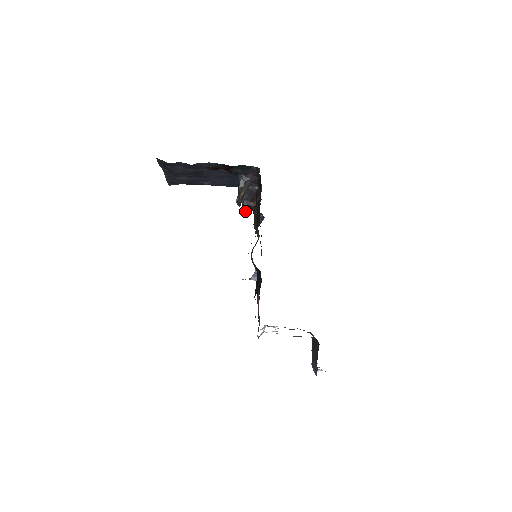
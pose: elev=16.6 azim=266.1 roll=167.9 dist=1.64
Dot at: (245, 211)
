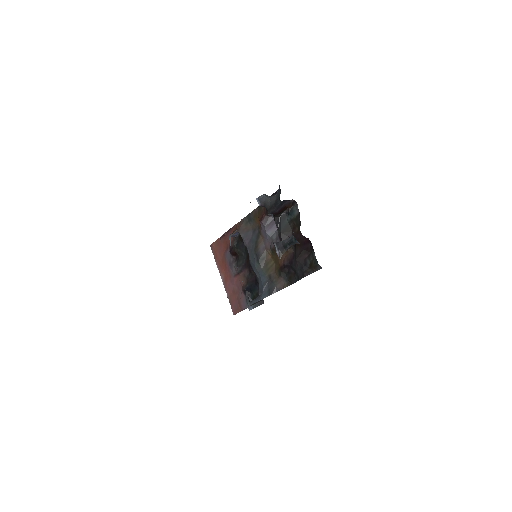
Dot at: occluded
